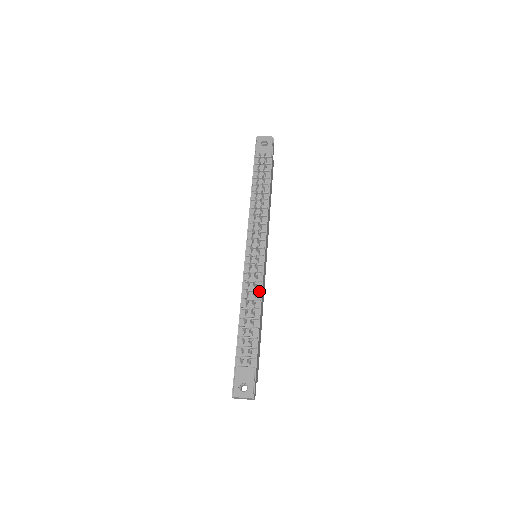
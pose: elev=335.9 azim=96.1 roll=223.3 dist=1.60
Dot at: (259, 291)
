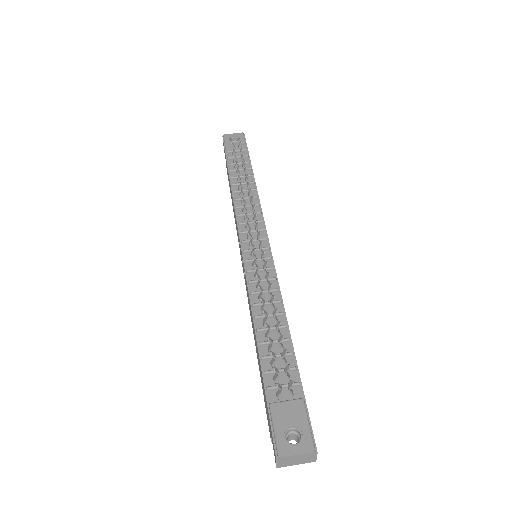
Dot at: (276, 290)
